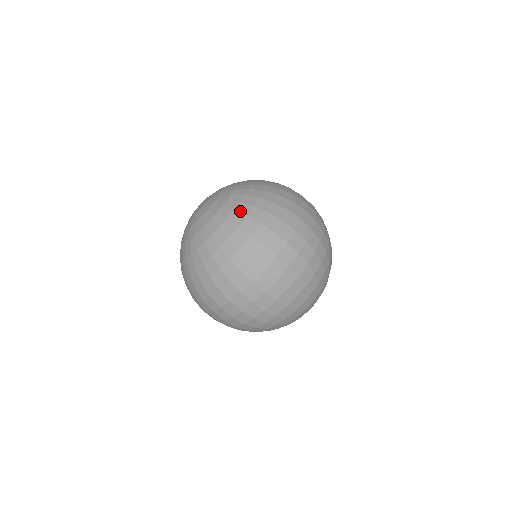
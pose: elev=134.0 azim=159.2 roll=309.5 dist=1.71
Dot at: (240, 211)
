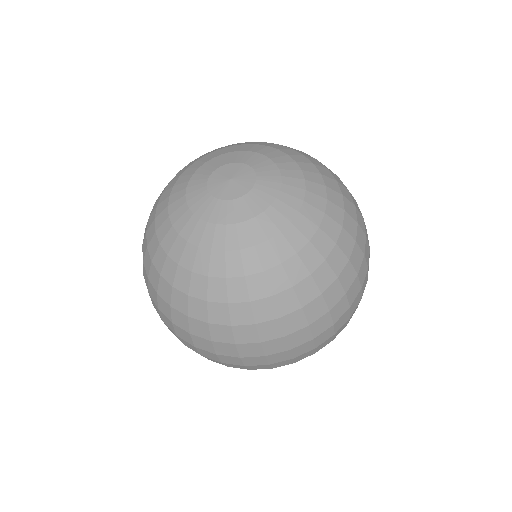
Dot at: (229, 289)
